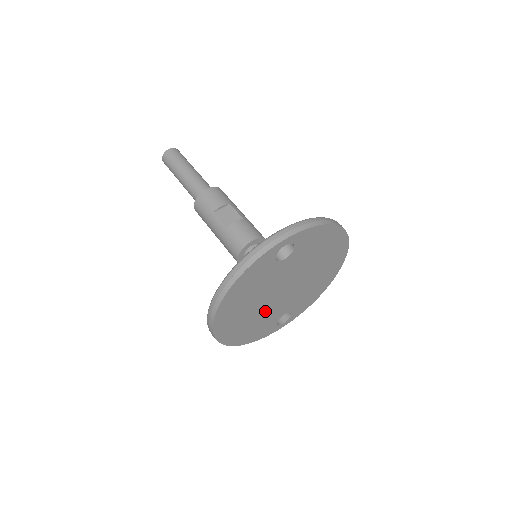
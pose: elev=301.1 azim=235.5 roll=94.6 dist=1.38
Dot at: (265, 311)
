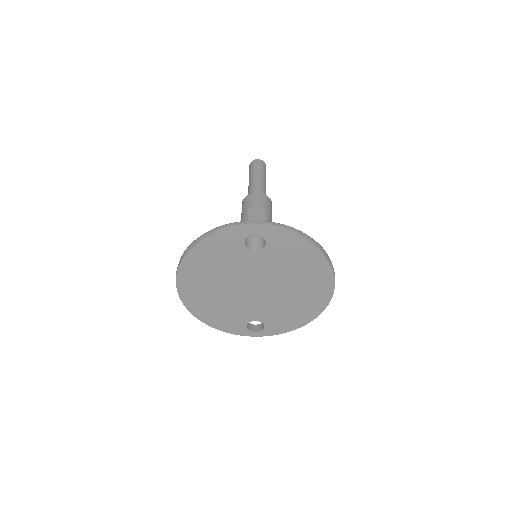
Dot at: (233, 300)
